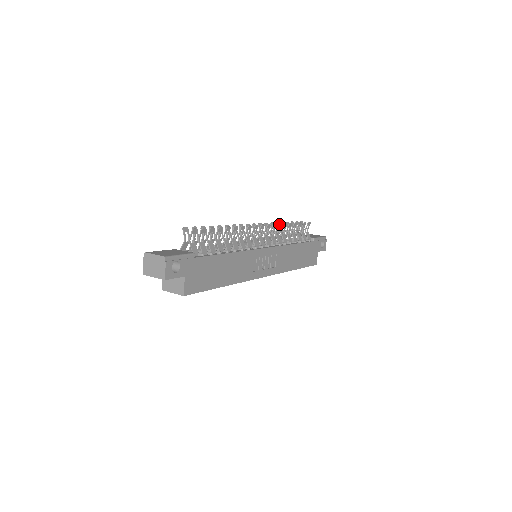
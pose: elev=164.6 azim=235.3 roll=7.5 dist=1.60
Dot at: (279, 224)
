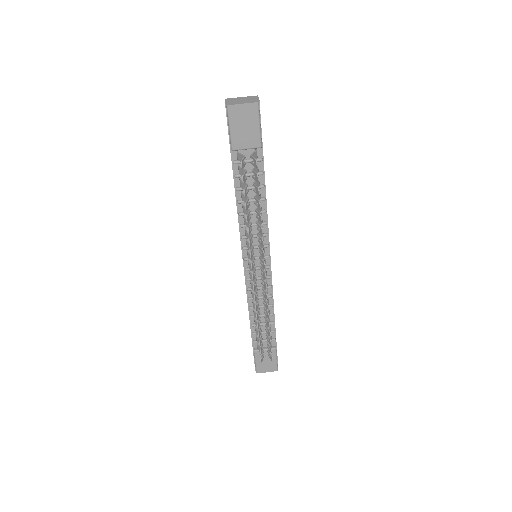
Dot at: occluded
